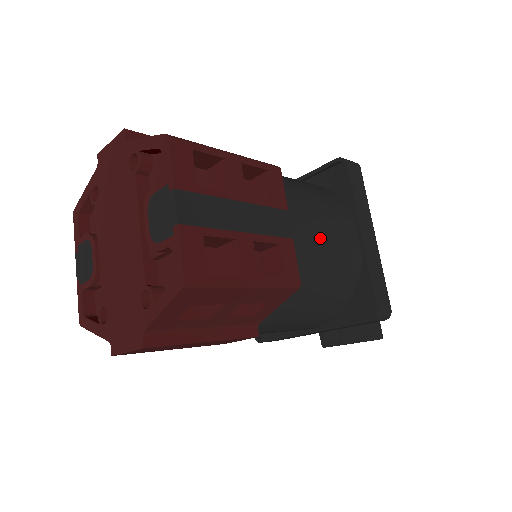
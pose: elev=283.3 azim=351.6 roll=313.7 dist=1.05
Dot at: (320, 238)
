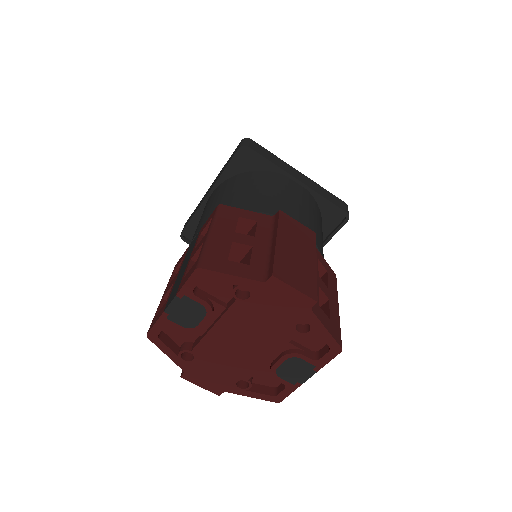
Dot at: occluded
